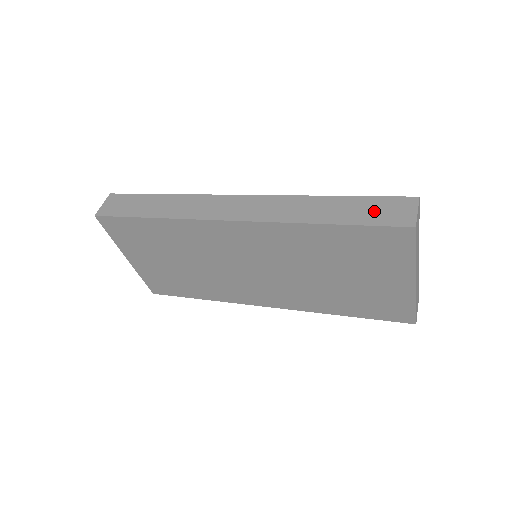
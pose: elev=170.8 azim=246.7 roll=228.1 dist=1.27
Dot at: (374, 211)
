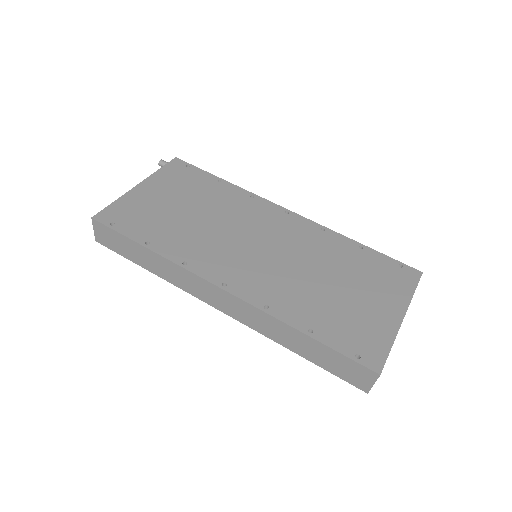
Dot at: (338, 366)
